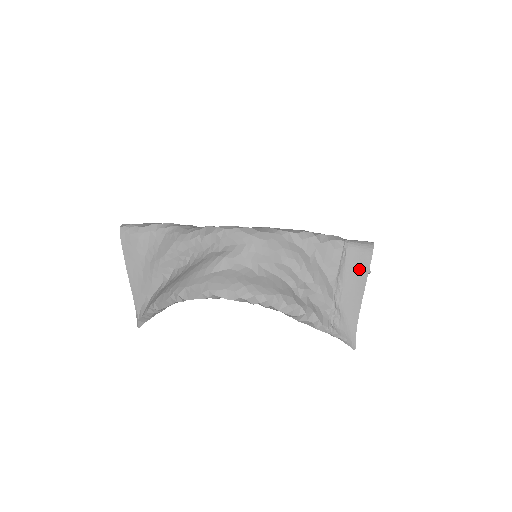
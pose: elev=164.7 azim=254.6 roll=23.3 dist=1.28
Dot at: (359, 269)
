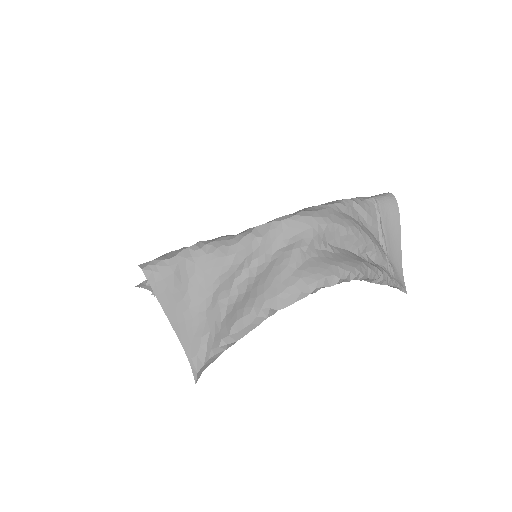
Dot at: (392, 218)
